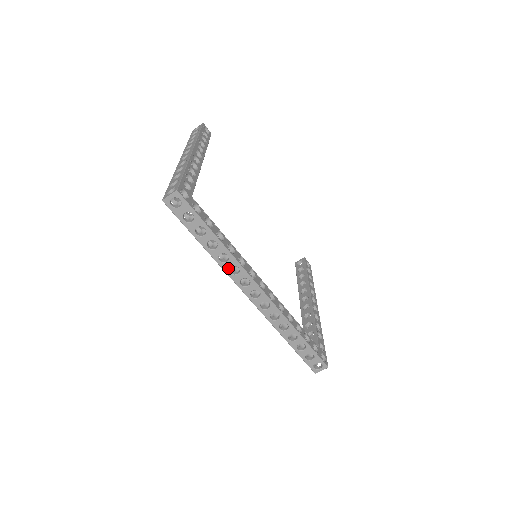
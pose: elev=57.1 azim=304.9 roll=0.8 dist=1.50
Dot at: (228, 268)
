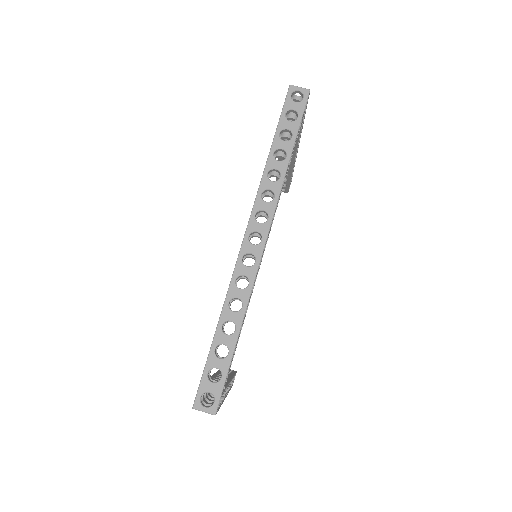
Dot at: (266, 188)
